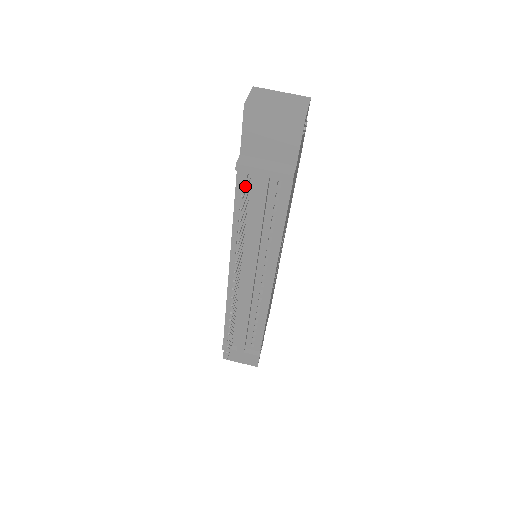
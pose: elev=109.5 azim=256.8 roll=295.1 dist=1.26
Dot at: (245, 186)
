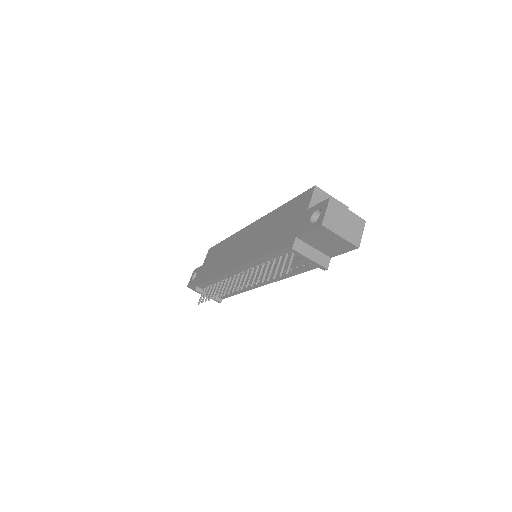
Dot at: (290, 262)
